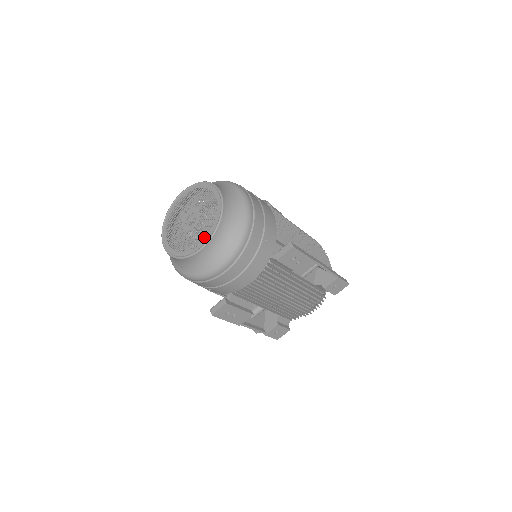
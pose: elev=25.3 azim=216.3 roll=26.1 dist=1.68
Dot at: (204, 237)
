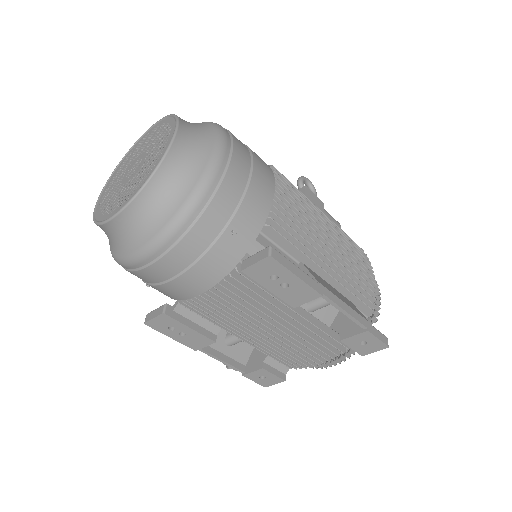
Dot at: (126, 198)
